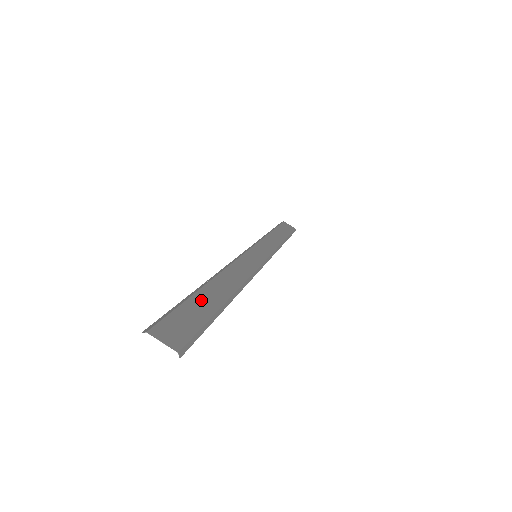
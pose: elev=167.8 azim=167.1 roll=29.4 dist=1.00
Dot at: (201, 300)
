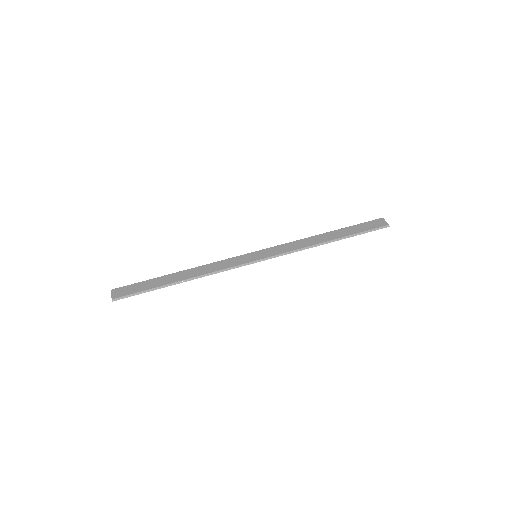
Dot at: (157, 281)
